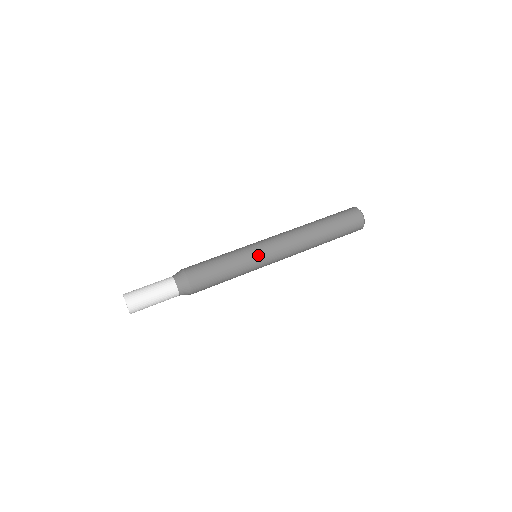
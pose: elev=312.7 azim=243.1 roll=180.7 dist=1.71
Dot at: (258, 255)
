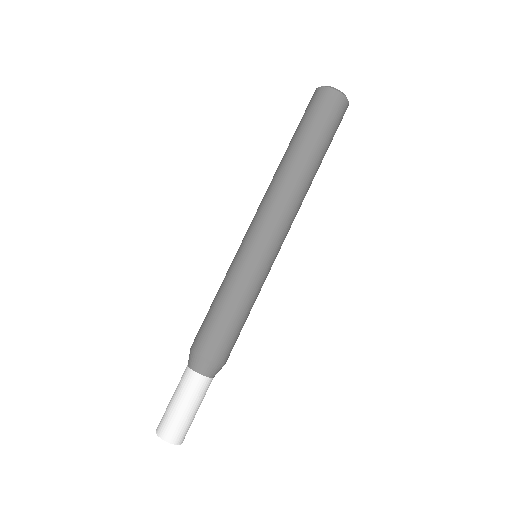
Dot at: occluded
